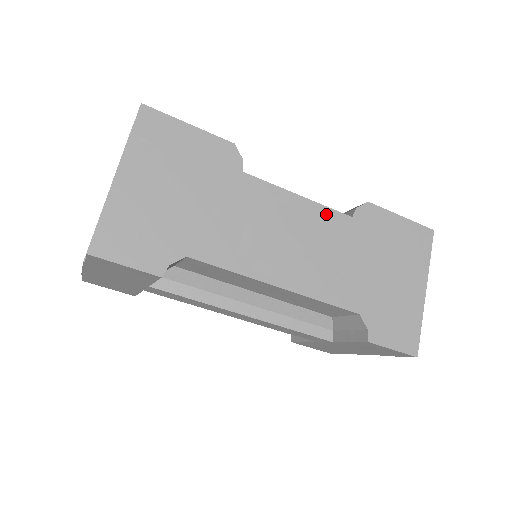
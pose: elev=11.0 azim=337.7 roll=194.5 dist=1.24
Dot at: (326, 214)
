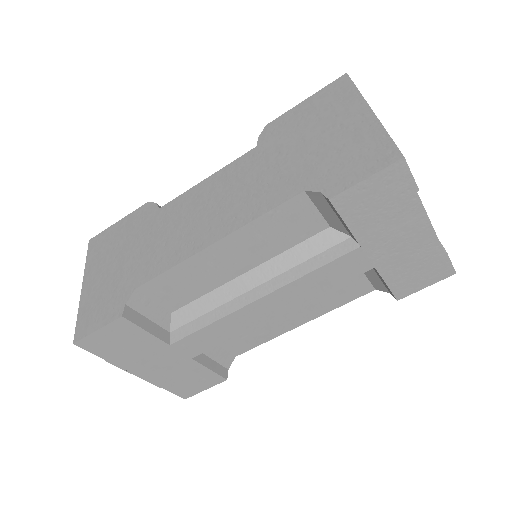
Dot at: (233, 167)
